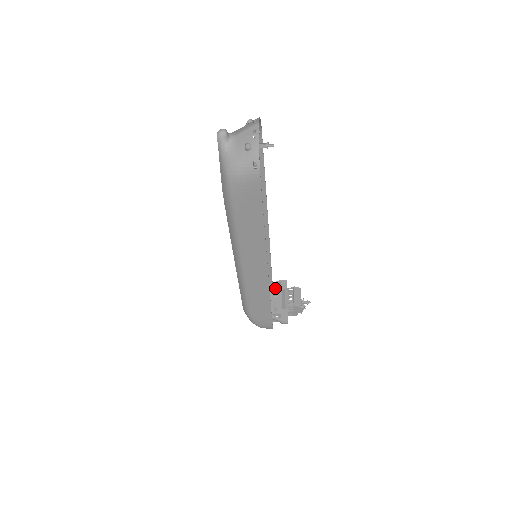
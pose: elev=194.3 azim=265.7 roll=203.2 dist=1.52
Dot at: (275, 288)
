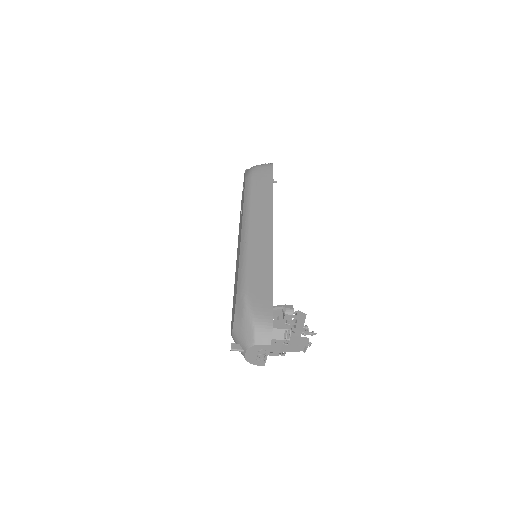
Dot at: occluded
